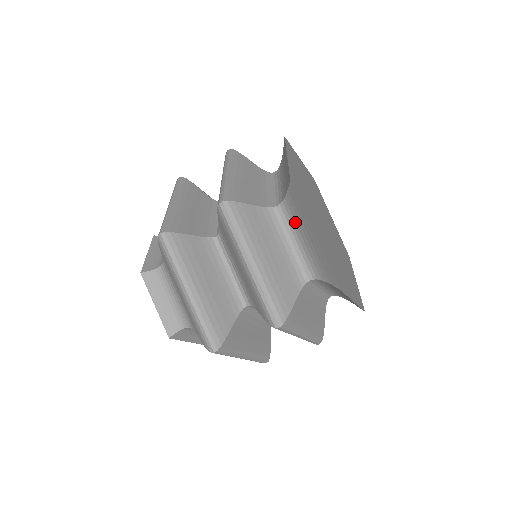
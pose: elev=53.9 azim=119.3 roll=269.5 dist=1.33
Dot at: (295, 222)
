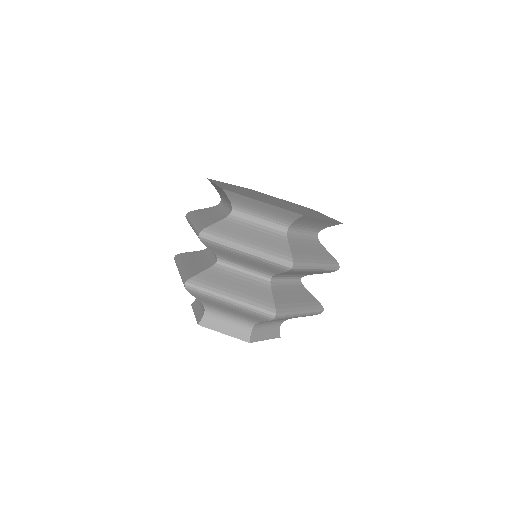
Dot at: (222, 196)
